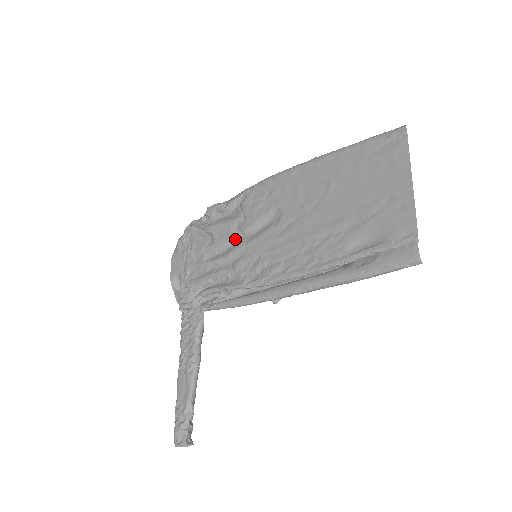
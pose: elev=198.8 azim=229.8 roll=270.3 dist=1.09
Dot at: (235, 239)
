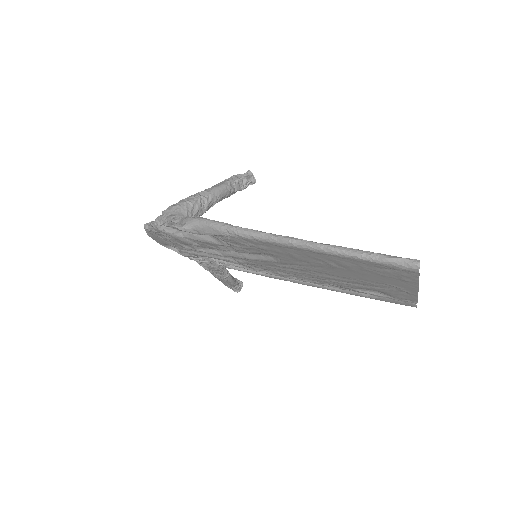
Dot at: (228, 251)
